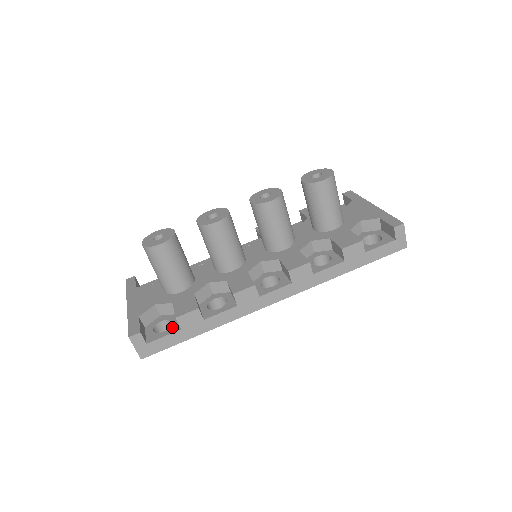
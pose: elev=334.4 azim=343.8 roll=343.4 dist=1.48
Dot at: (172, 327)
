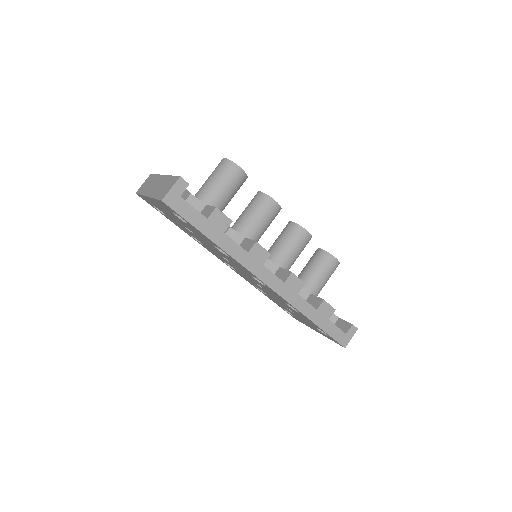
Dot at: occluded
